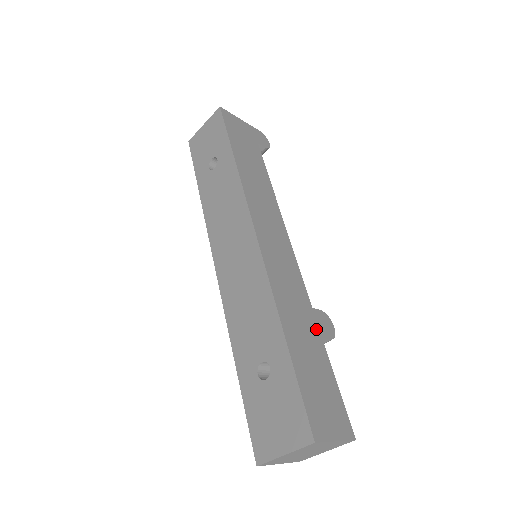
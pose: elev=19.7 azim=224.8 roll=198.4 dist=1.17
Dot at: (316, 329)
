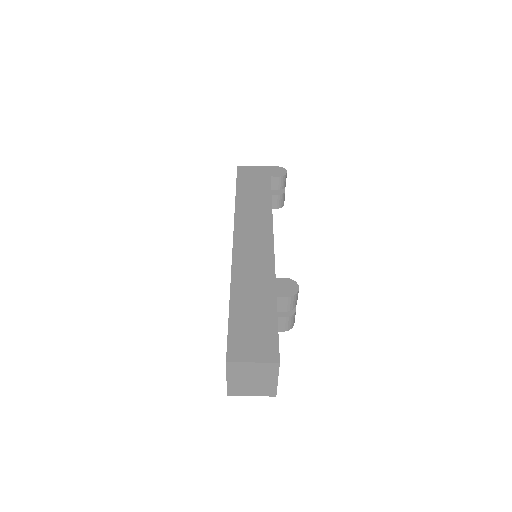
Dot at: (272, 291)
